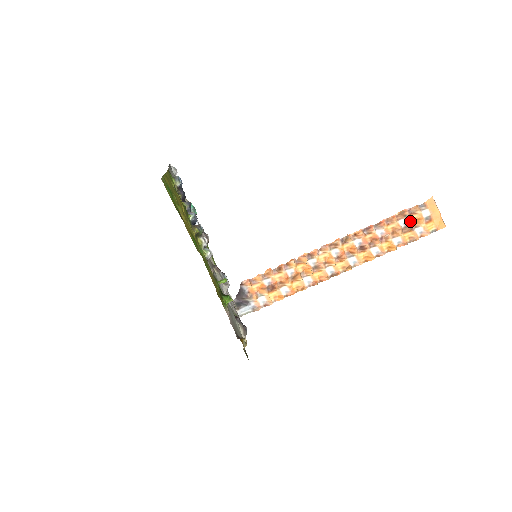
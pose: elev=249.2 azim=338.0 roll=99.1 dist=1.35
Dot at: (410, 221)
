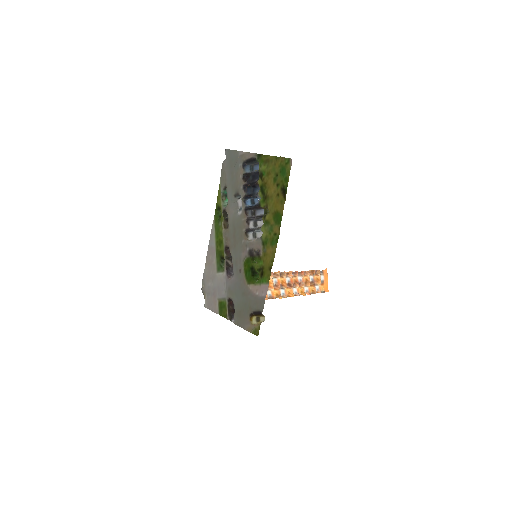
Dot at: (315, 279)
